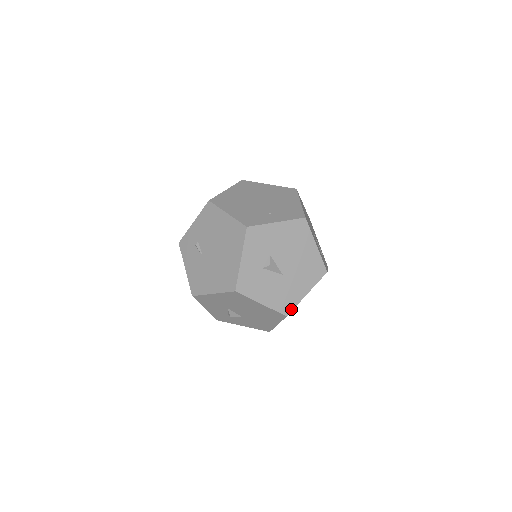
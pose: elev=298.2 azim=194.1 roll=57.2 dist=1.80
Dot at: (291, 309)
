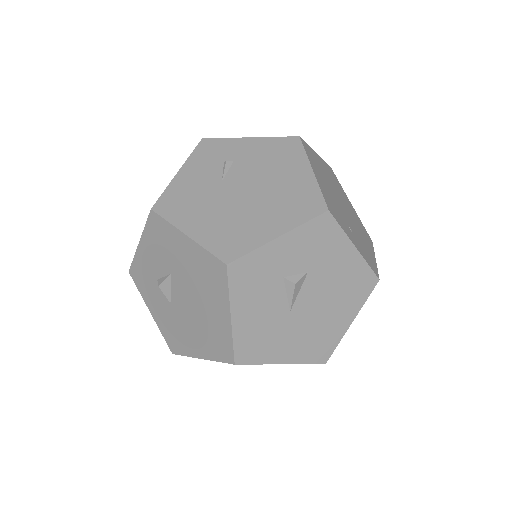
Dot at: (249, 361)
